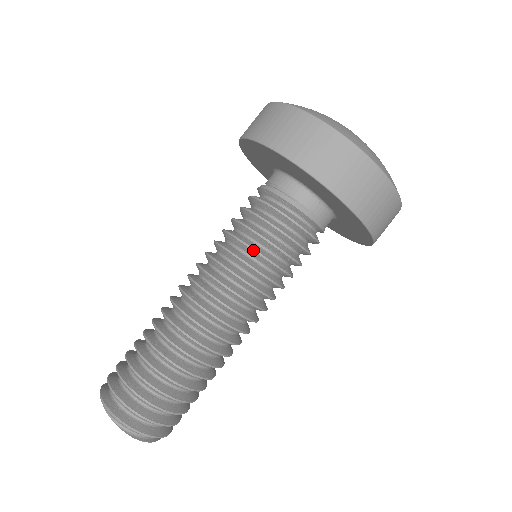
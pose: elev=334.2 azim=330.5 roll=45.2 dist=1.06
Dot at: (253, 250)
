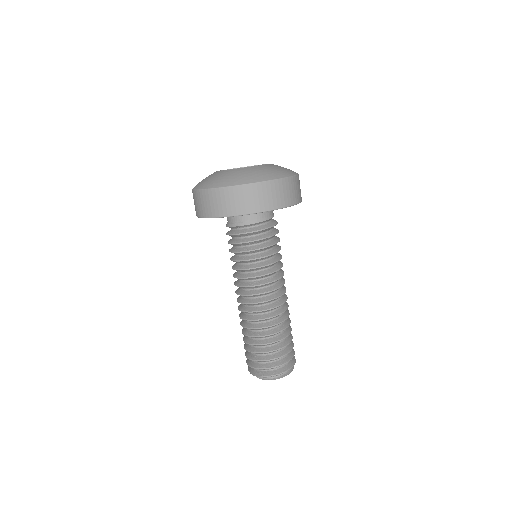
Dot at: (238, 261)
